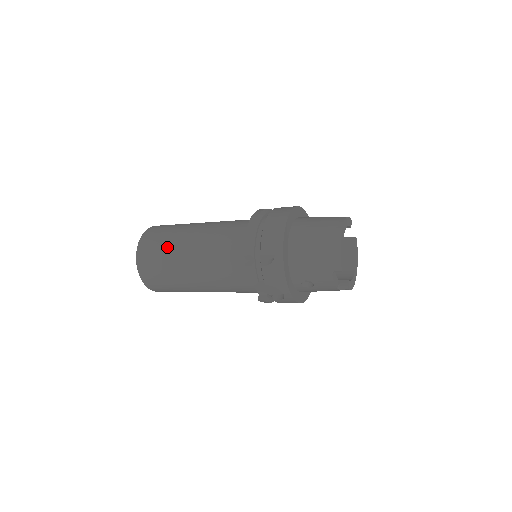
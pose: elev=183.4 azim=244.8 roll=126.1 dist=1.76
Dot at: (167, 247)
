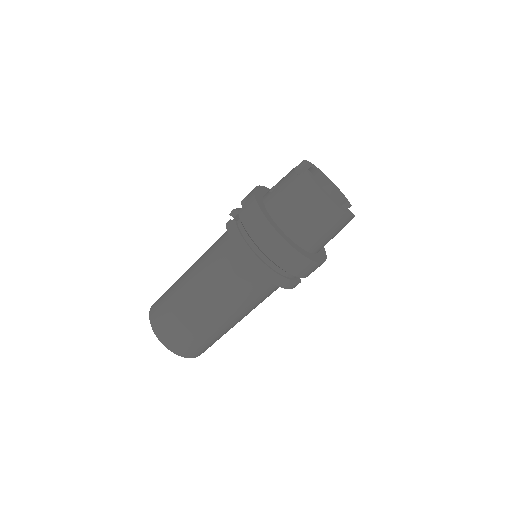
Dot at: occluded
